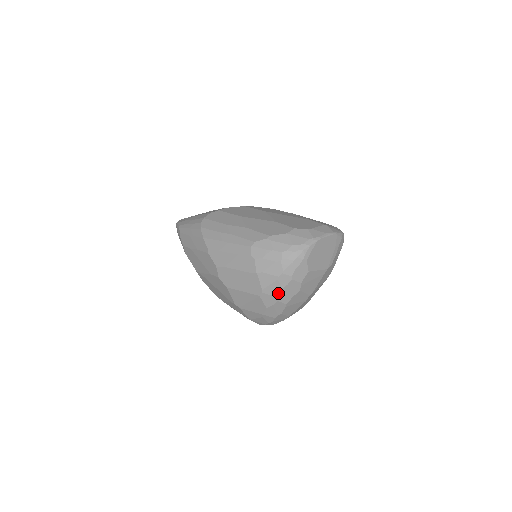
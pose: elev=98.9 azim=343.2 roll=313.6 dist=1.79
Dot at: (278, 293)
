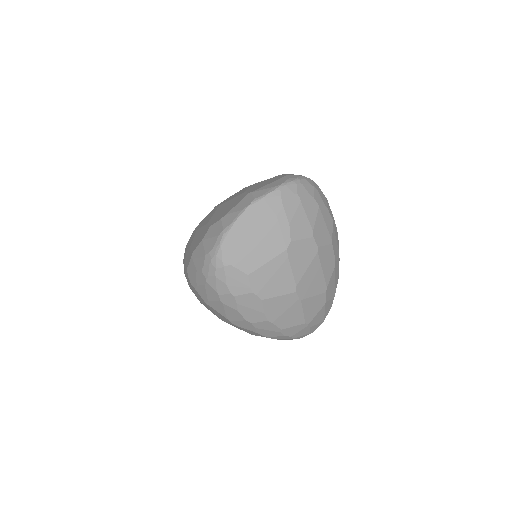
Dot at: (241, 316)
